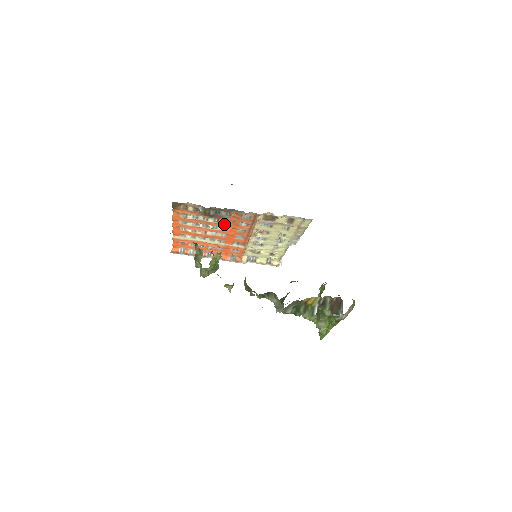
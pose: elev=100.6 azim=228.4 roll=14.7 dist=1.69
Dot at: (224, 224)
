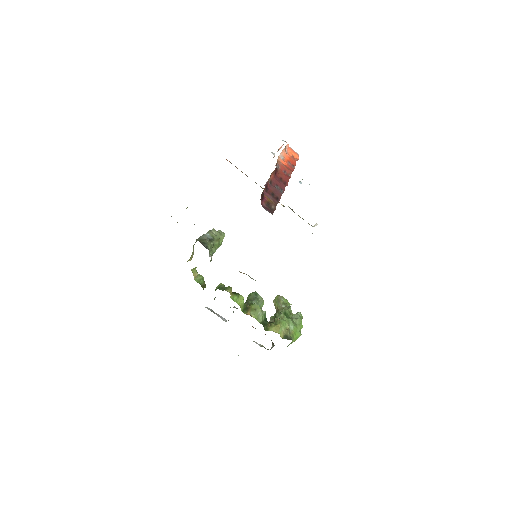
Dot at: occluded
